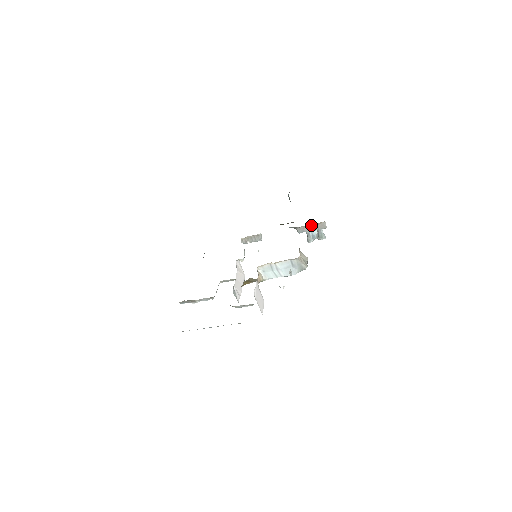
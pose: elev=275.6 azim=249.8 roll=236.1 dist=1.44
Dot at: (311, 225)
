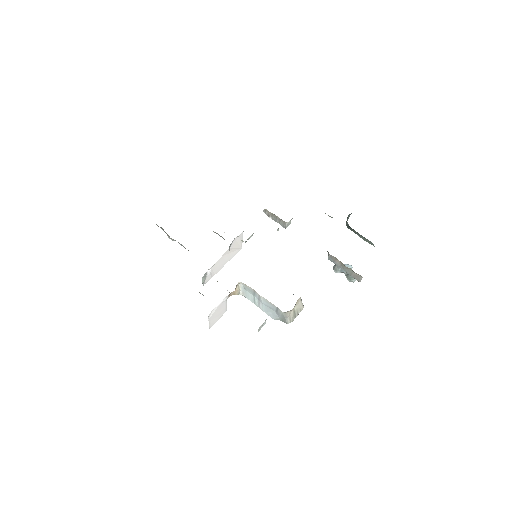
Dot at: occluded
